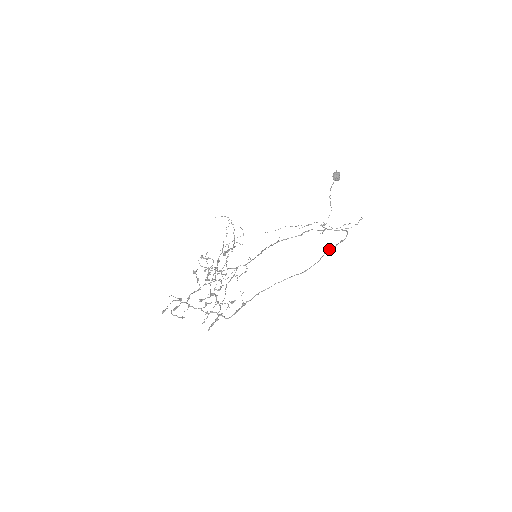
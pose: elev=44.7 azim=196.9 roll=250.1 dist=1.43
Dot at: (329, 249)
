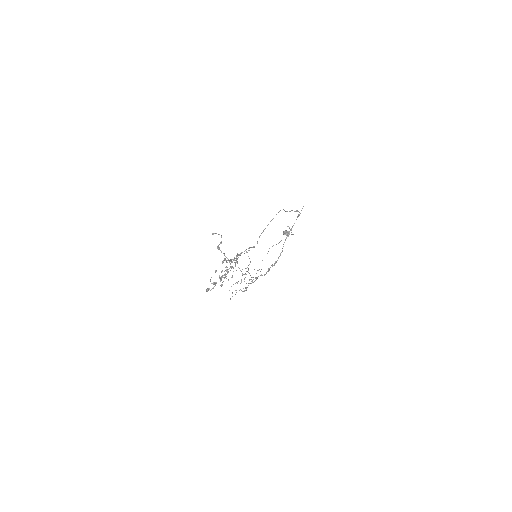
Dot at: occluded
